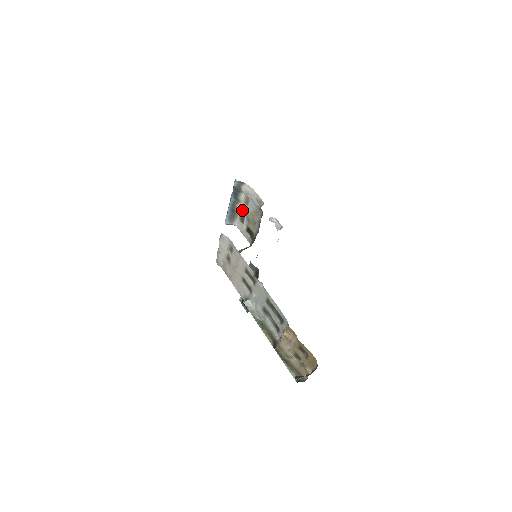
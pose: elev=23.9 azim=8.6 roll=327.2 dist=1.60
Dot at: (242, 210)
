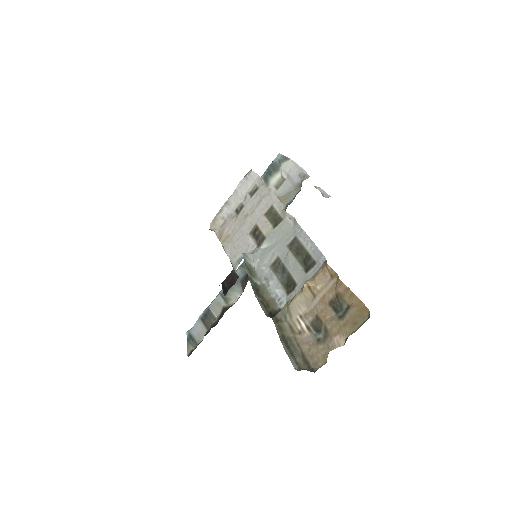
Dot at: occluded
